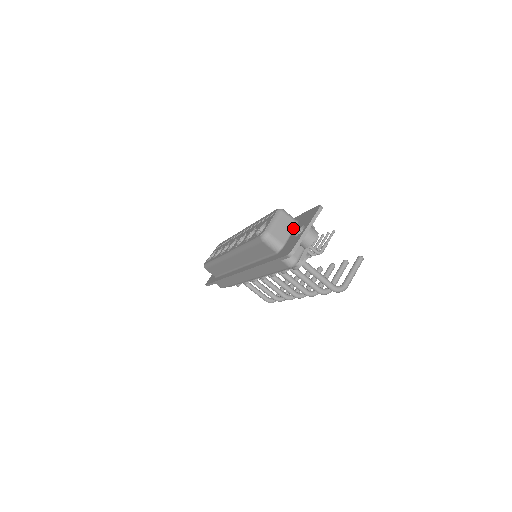
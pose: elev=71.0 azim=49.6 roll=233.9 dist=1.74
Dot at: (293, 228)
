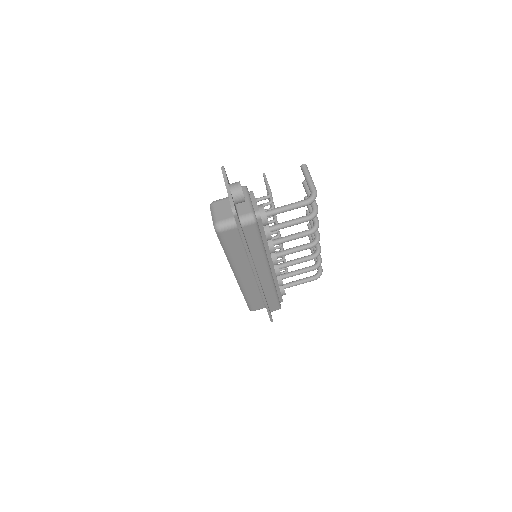
Dot at: occluded
